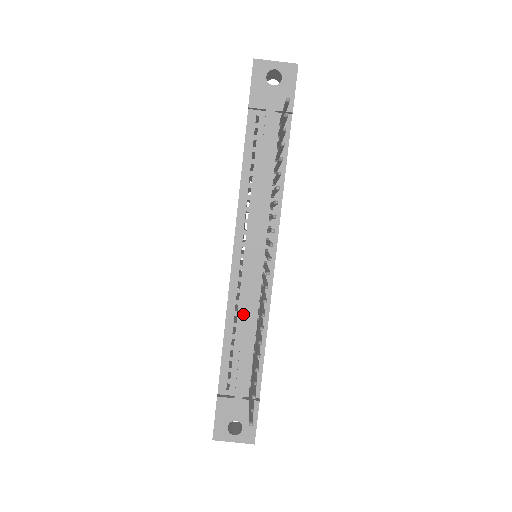
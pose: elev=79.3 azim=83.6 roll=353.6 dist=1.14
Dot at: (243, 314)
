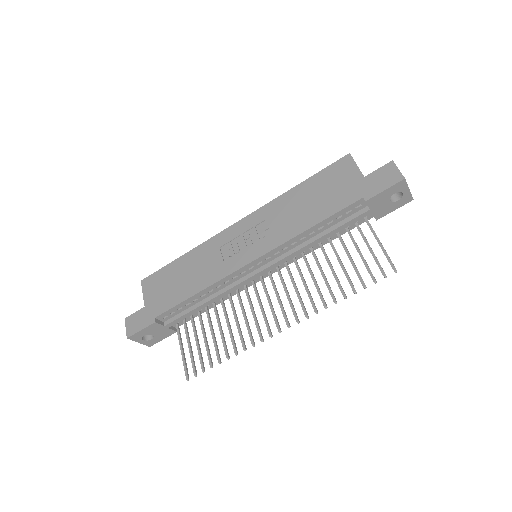
Dot at: (218, 291)
